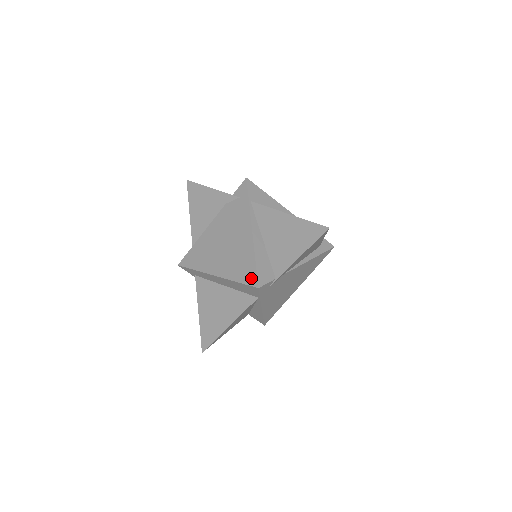
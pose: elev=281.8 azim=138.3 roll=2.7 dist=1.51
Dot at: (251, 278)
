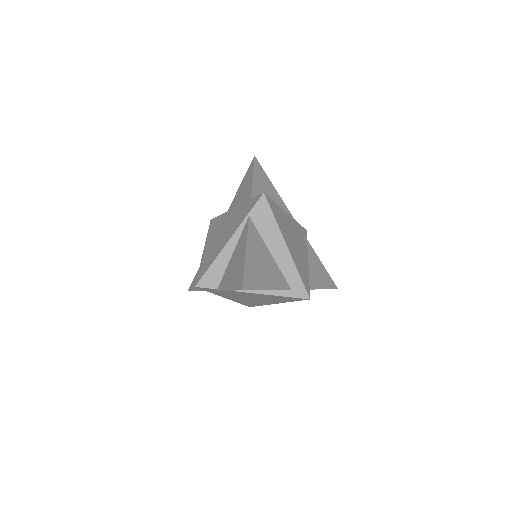
Dot at: (200, 275)
